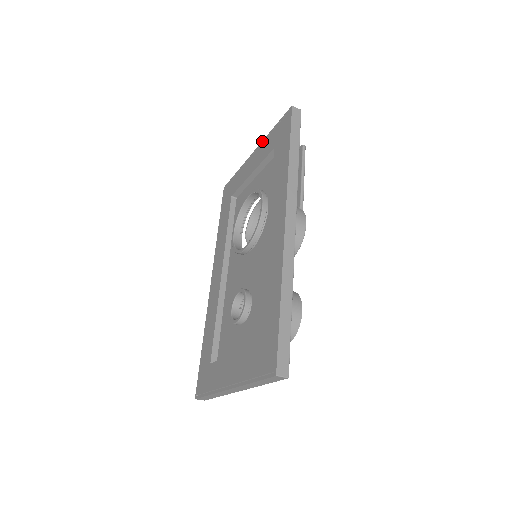
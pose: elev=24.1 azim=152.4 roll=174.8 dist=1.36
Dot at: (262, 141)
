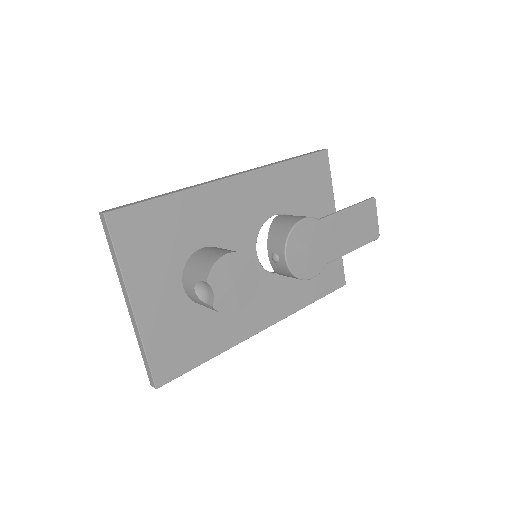
Dot at: occluded
